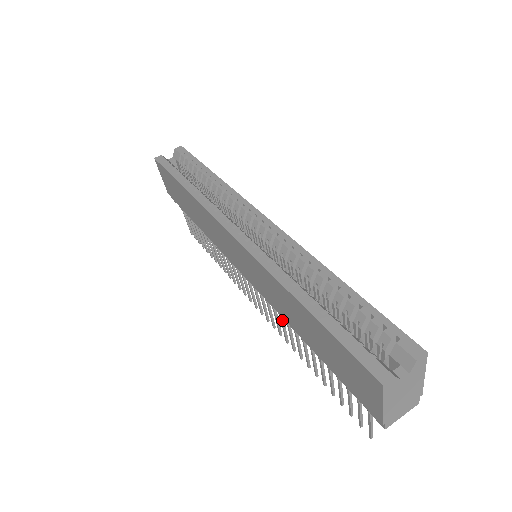
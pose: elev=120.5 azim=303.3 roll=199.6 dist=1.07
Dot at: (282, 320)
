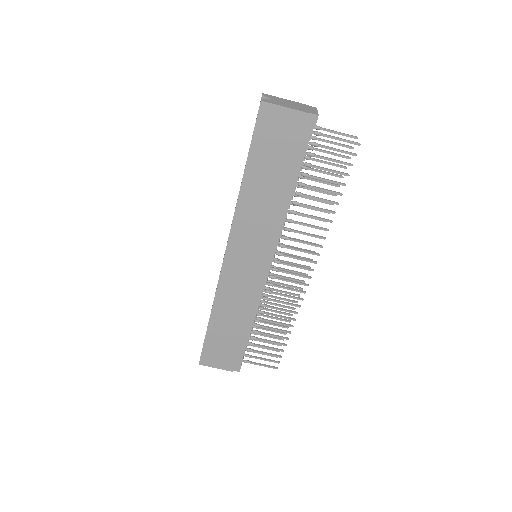
Dot at: (295, 231)
